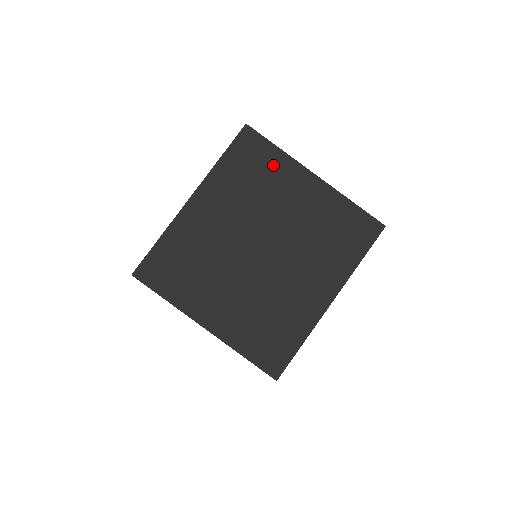
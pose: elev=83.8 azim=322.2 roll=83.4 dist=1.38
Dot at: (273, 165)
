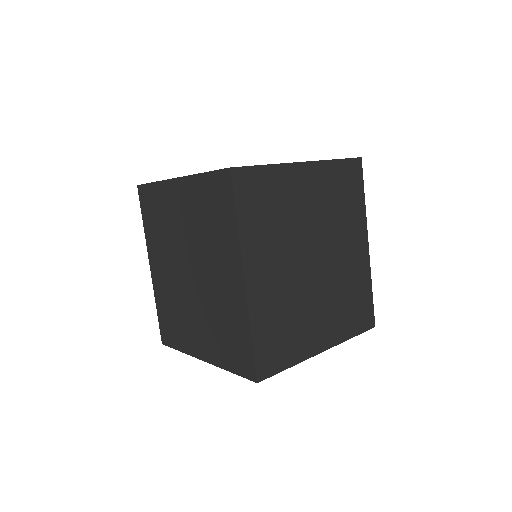
Dot at: (275, 185)
